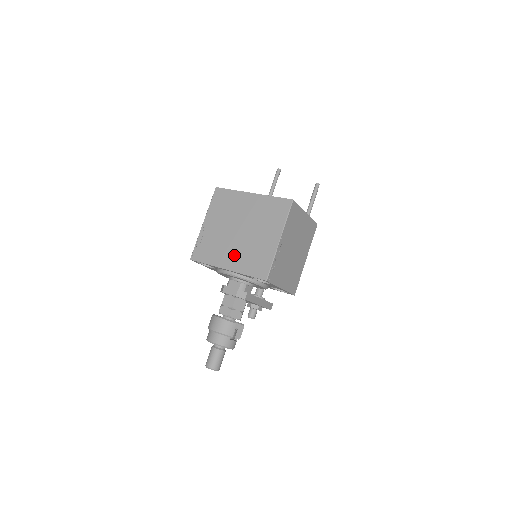
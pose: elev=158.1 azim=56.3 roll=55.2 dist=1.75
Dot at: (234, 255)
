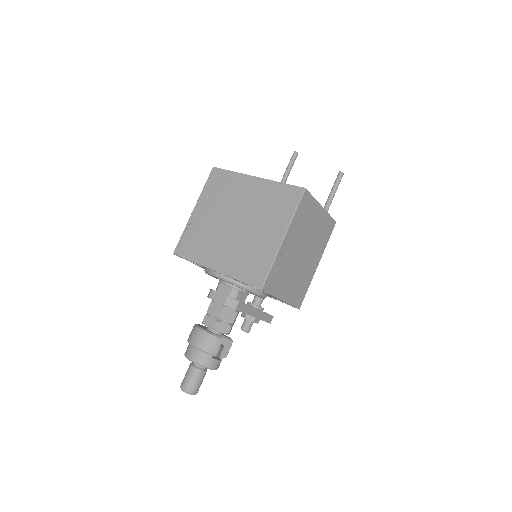
Dot at: (225, 253)
